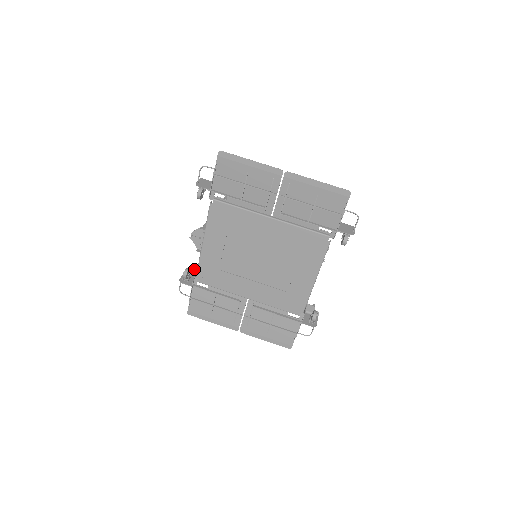
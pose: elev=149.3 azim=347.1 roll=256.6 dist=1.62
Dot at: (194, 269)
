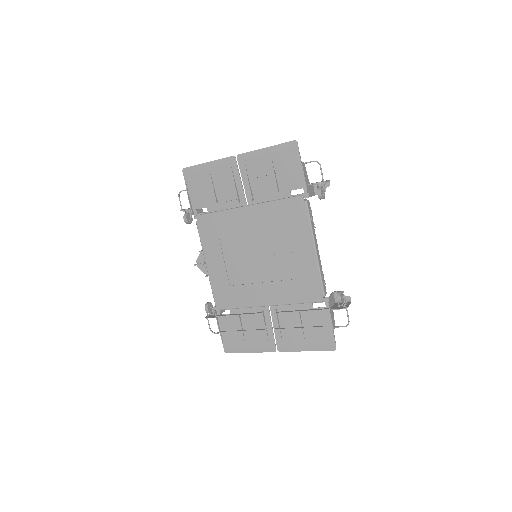
Dot at: occluded
